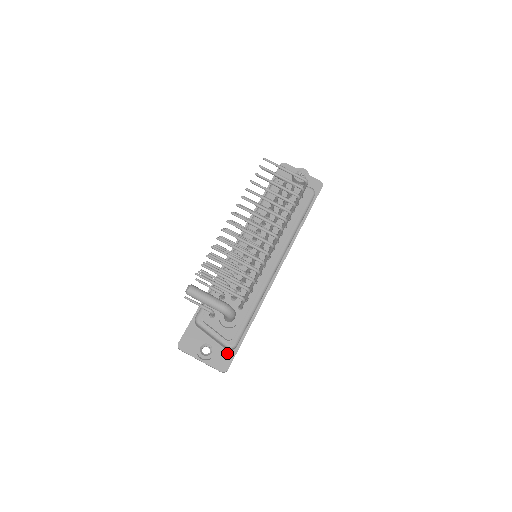
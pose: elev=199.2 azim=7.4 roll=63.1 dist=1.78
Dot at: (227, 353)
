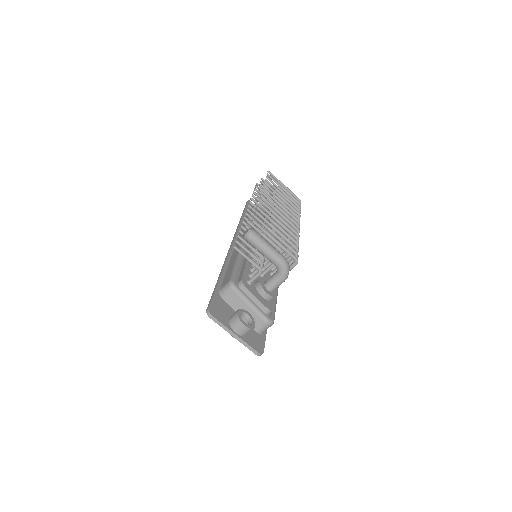
Dot at: (258, 335)
